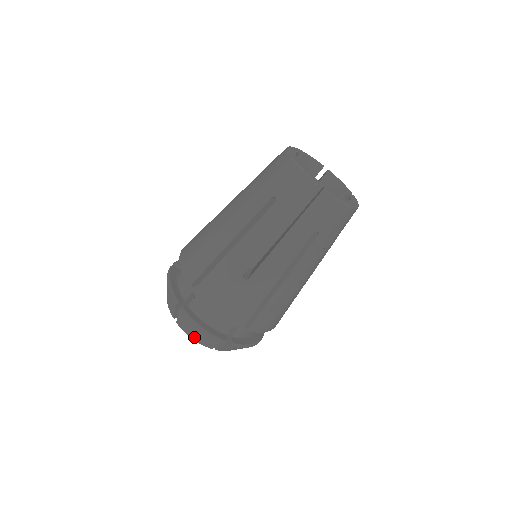
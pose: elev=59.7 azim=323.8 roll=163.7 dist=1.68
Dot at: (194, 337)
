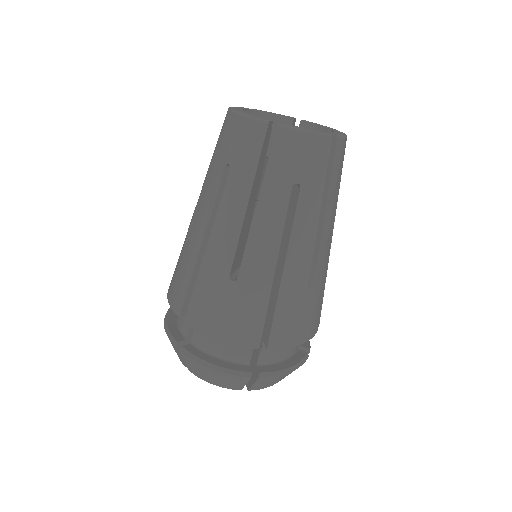
Dot at: (212, 381)
